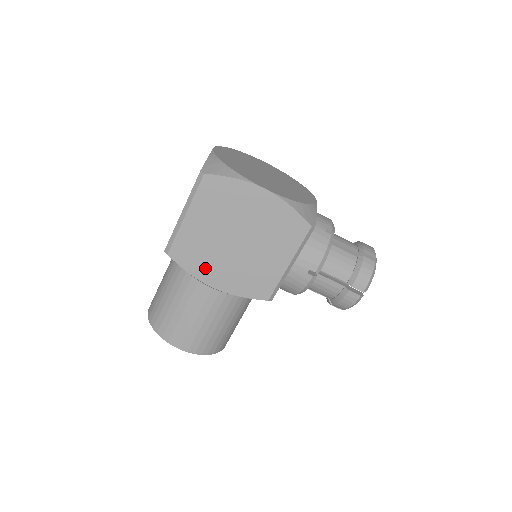
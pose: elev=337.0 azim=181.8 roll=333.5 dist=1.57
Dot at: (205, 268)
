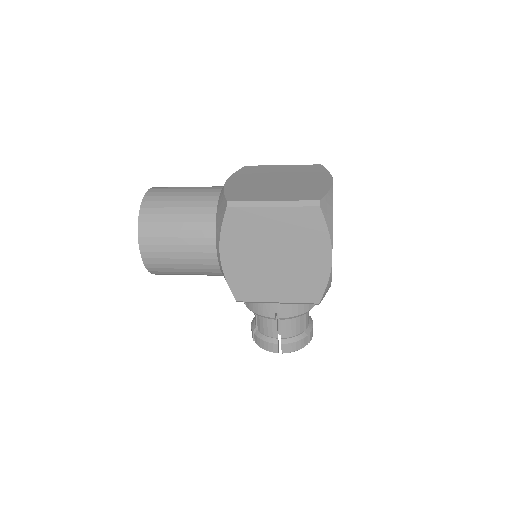
Dot at: (234, 242)
